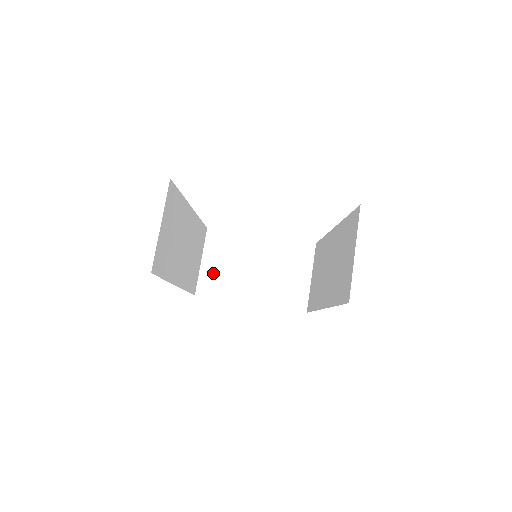
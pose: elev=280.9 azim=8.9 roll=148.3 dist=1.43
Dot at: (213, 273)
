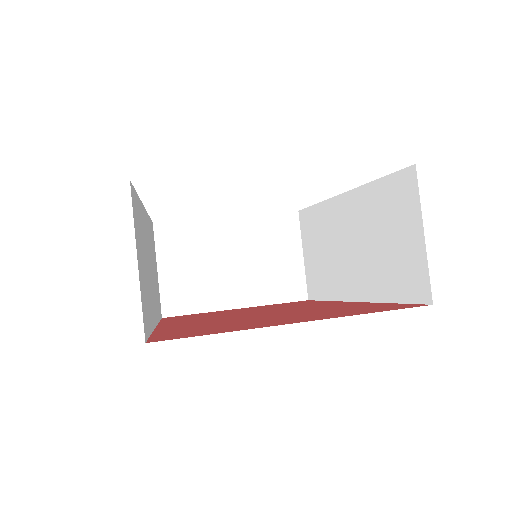
Dot at: (178, 282)
